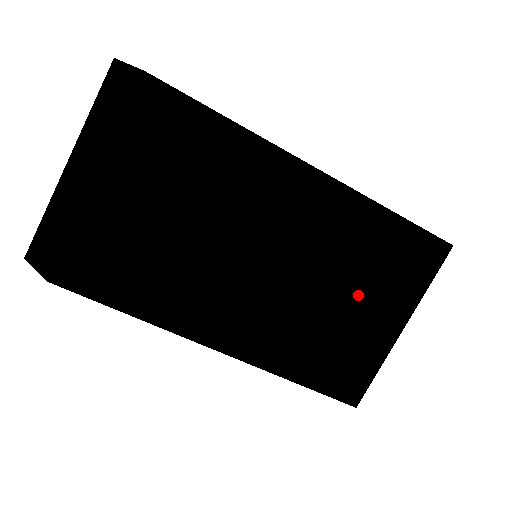
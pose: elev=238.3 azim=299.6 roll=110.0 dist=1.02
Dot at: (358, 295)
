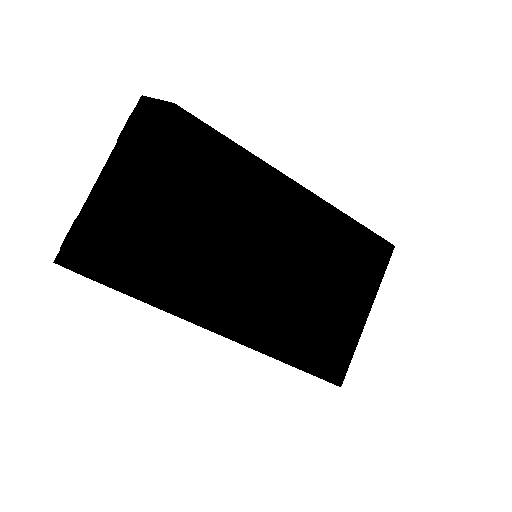
Dot at: (335, 286)
